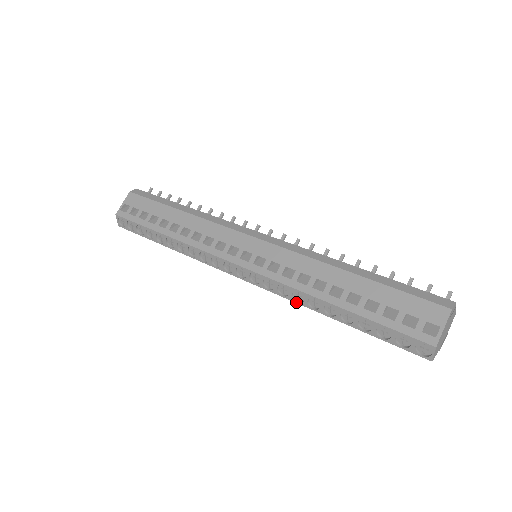
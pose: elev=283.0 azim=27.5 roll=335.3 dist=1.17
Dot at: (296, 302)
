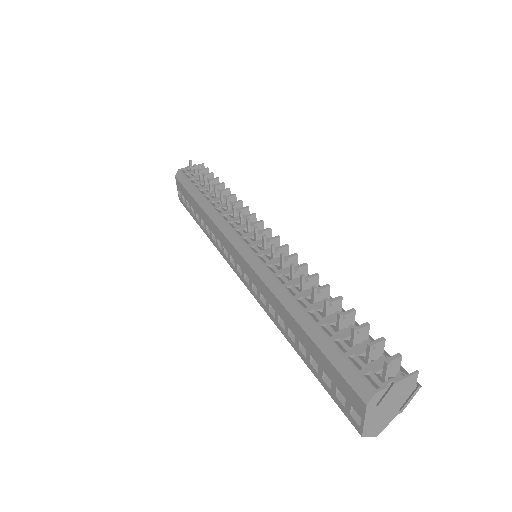
Dot at: occluded
